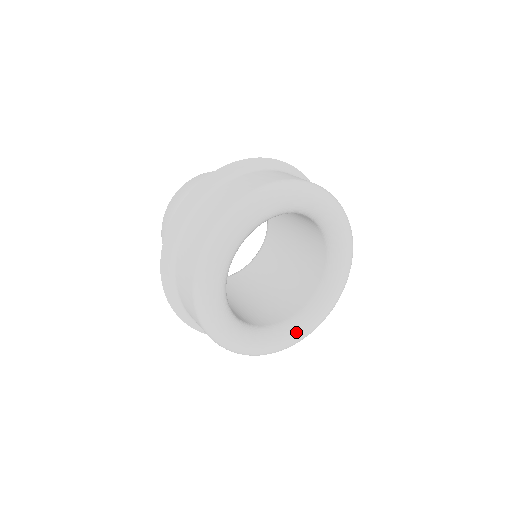
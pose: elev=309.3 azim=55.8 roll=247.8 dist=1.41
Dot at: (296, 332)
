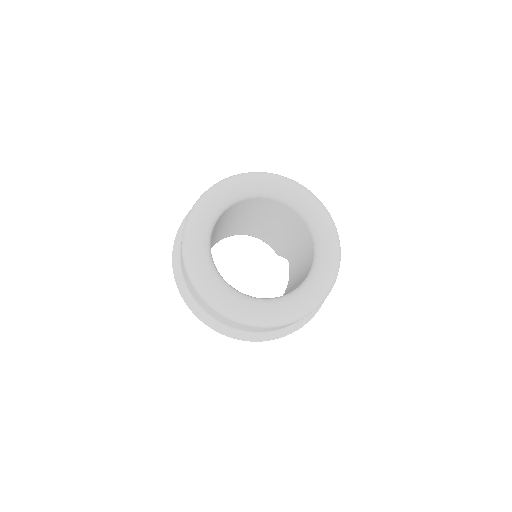
Dot at: (278, 304)
